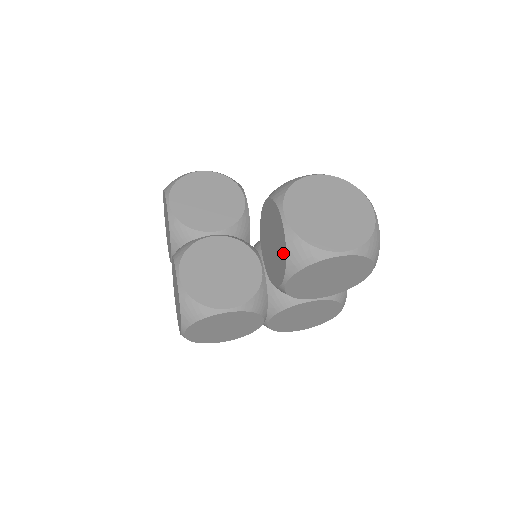
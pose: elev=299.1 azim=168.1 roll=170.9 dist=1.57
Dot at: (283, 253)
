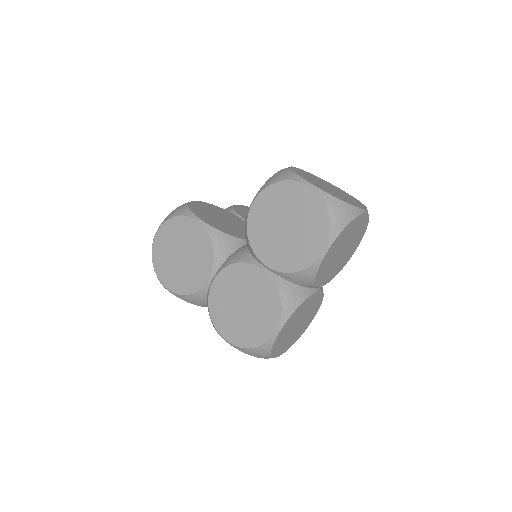
Dot at: occluded
